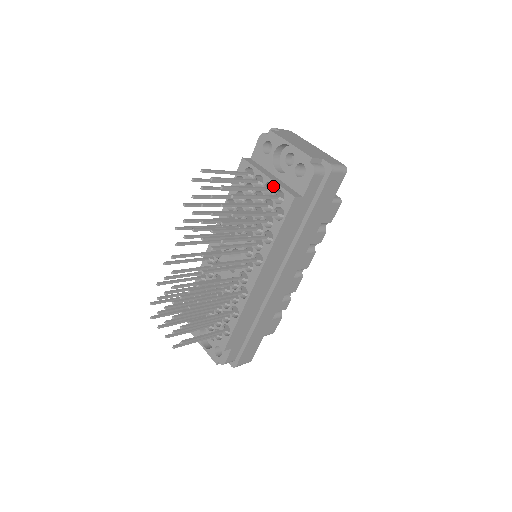
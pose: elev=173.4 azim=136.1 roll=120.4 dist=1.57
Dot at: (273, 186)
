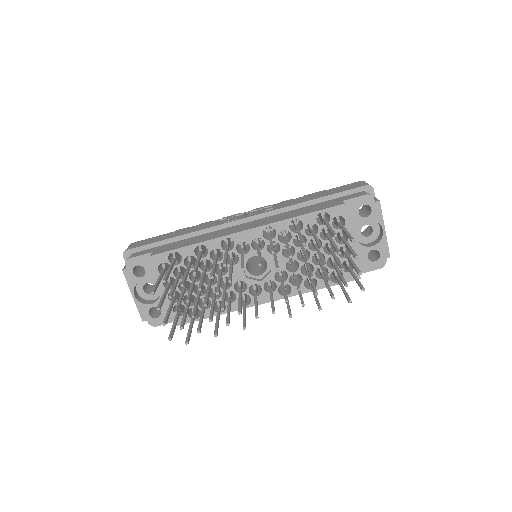
Dot at: (351, 254)
